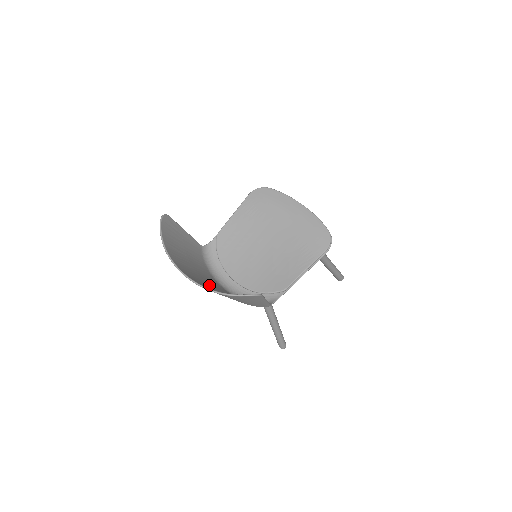
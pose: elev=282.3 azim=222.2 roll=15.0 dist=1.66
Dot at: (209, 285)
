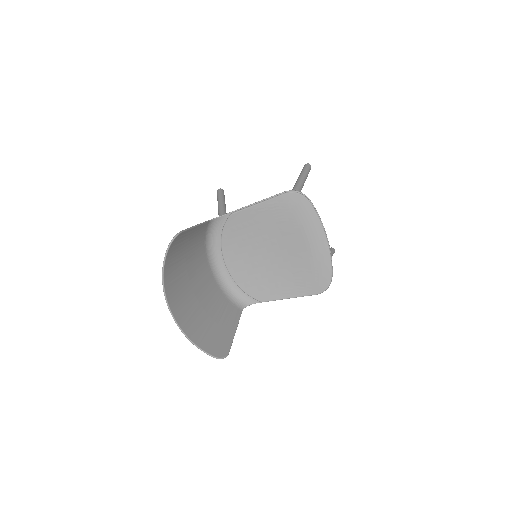
Dot at: (193, 300)
